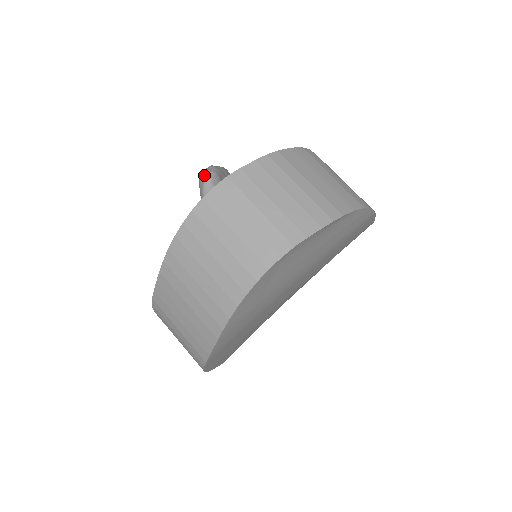
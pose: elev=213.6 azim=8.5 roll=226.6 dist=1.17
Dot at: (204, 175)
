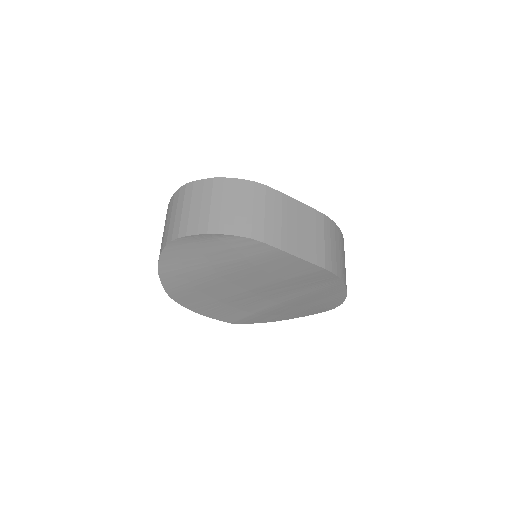
Dot at: occluded
